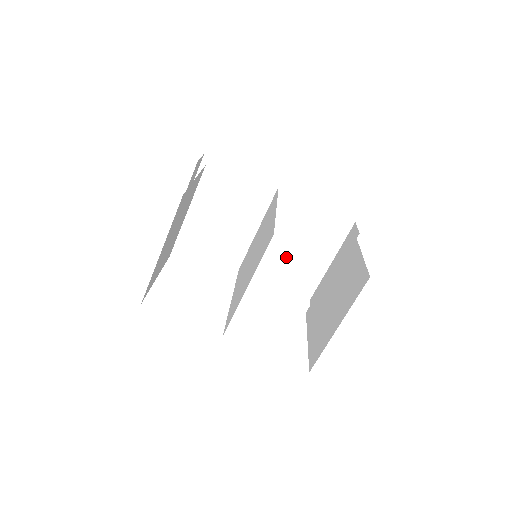
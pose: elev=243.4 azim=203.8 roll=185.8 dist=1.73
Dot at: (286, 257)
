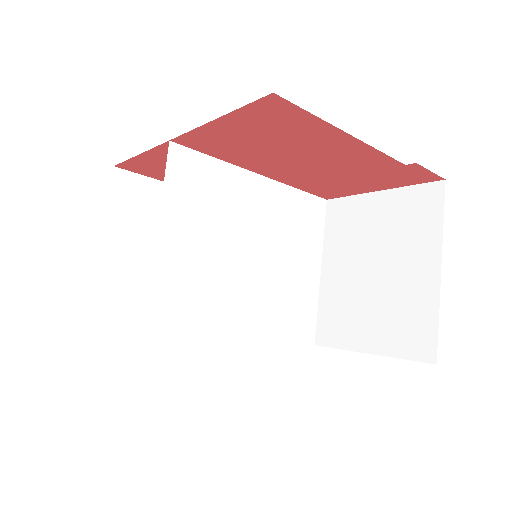
Dot at: (368, 295)
